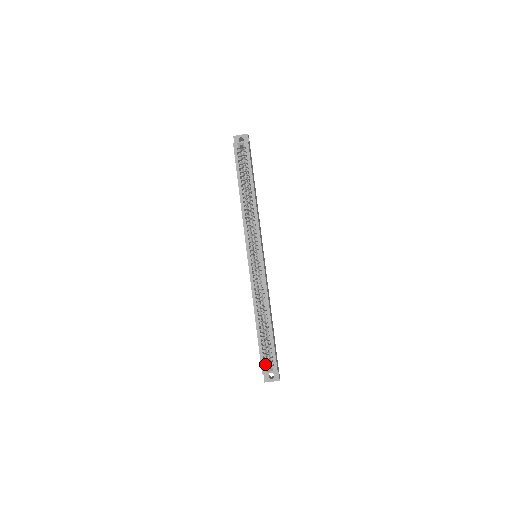
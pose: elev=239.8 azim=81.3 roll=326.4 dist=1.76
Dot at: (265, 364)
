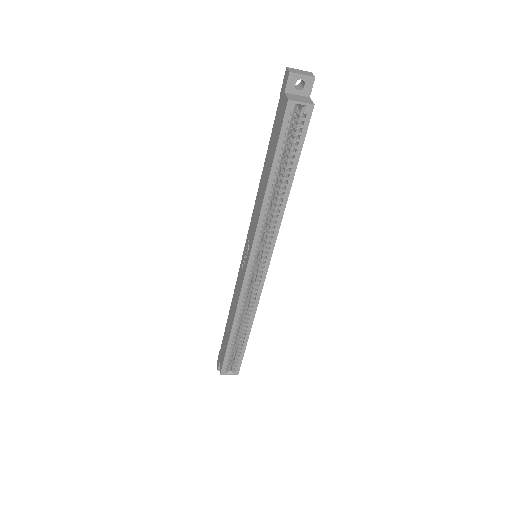
Dot at: (227, 368)
